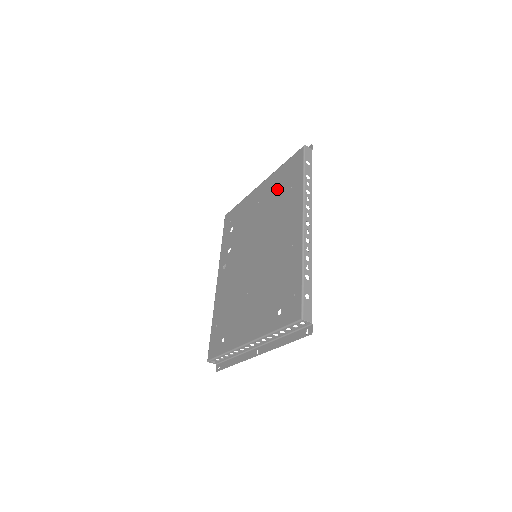
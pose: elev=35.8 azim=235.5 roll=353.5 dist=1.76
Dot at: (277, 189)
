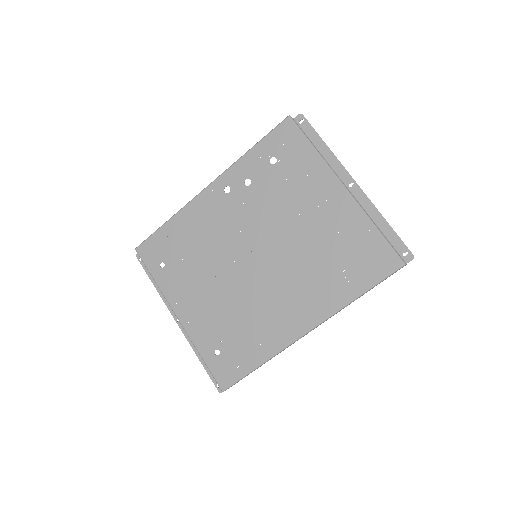
Dot at: (341, 243)
